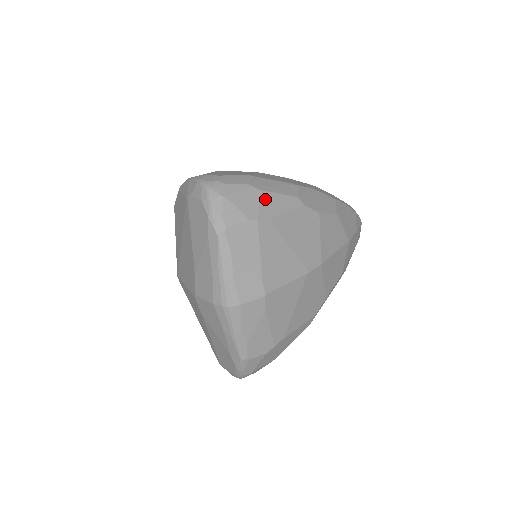
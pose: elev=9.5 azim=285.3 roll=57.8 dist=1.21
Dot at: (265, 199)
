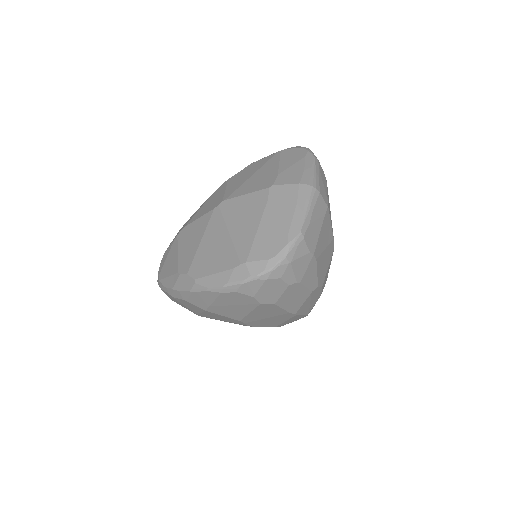
Dot at: occluded
